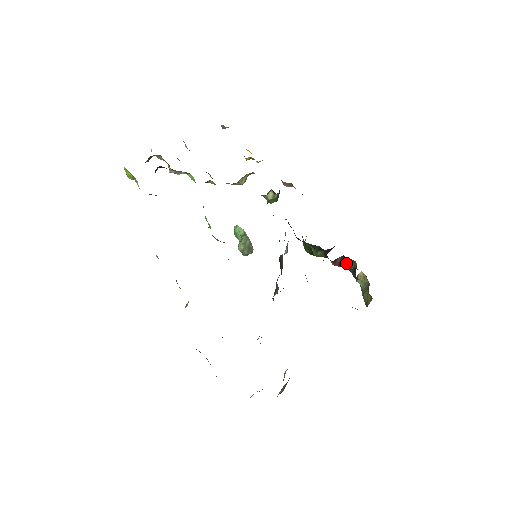
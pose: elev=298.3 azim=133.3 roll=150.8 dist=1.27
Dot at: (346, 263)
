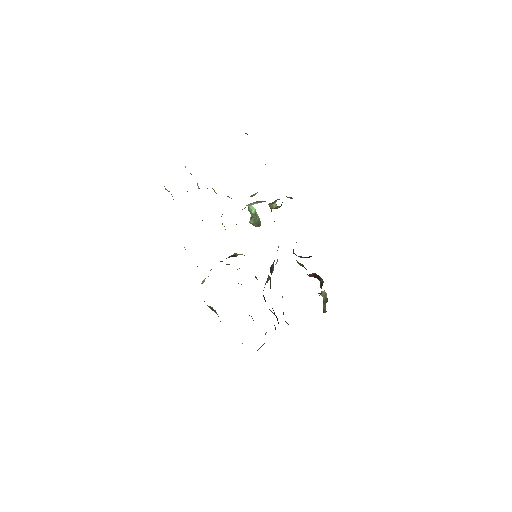
Dot at: (318, 277)
